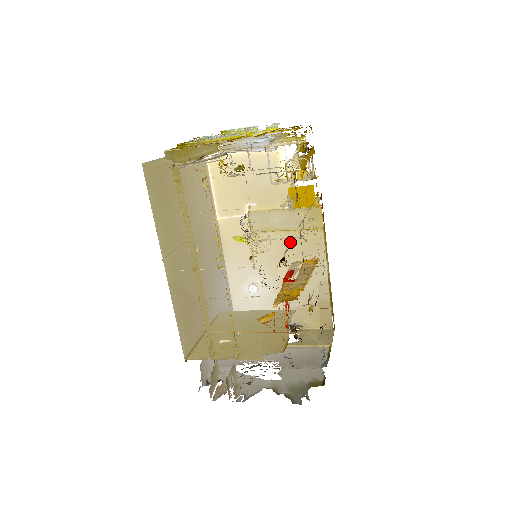
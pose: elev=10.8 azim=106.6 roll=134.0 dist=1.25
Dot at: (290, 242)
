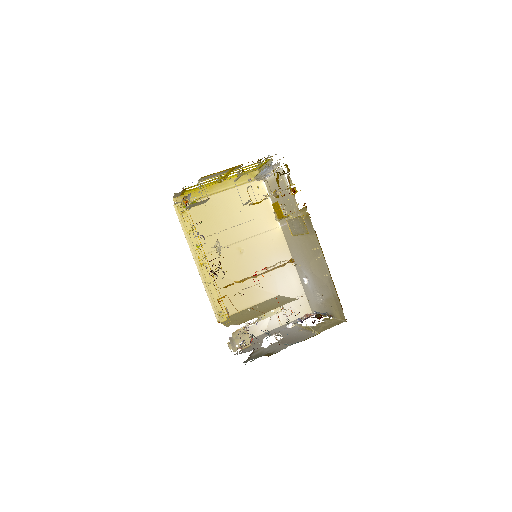
Dot at: (308, 244)
